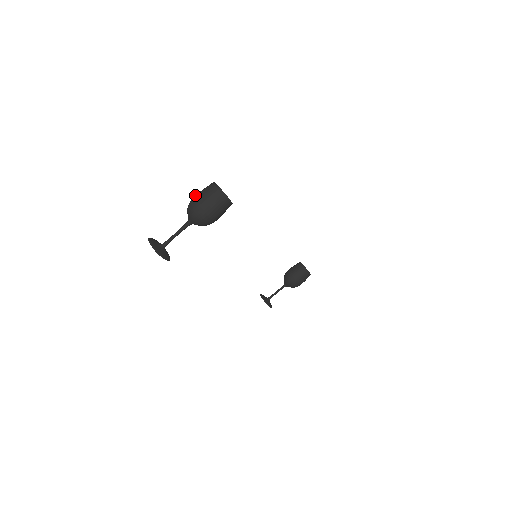
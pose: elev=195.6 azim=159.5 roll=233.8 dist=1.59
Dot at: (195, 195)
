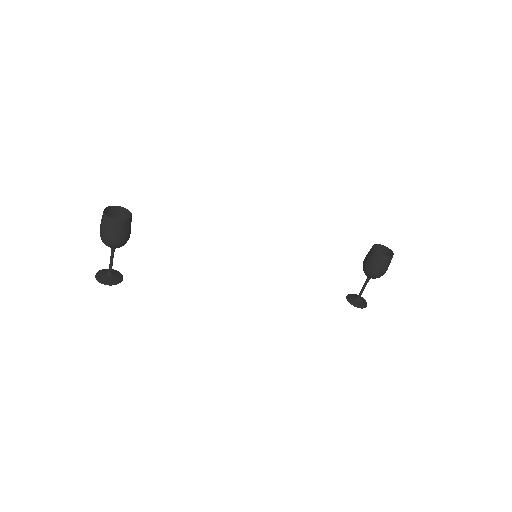
Dot at: occluded
